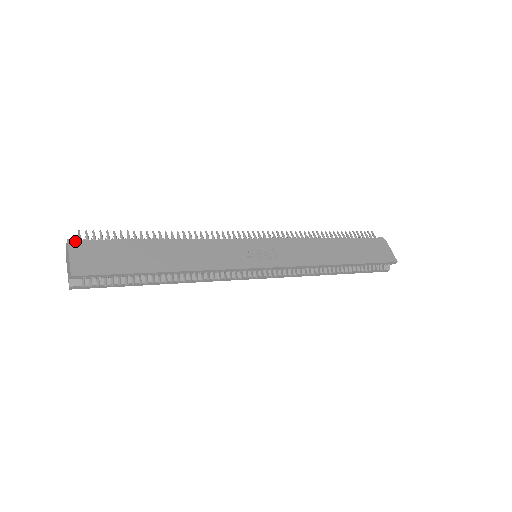
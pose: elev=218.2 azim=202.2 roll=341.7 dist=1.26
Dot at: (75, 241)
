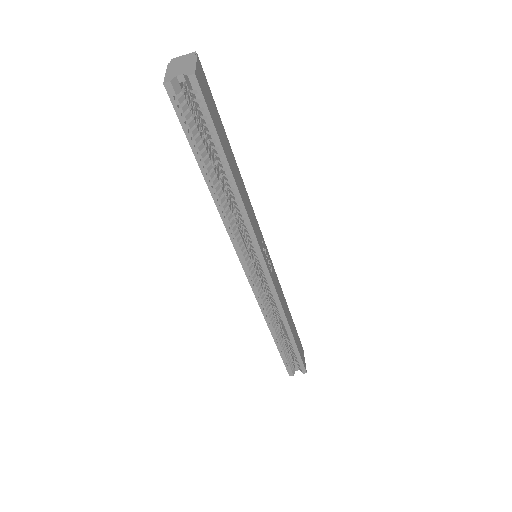
Dot at: (199, 62)
